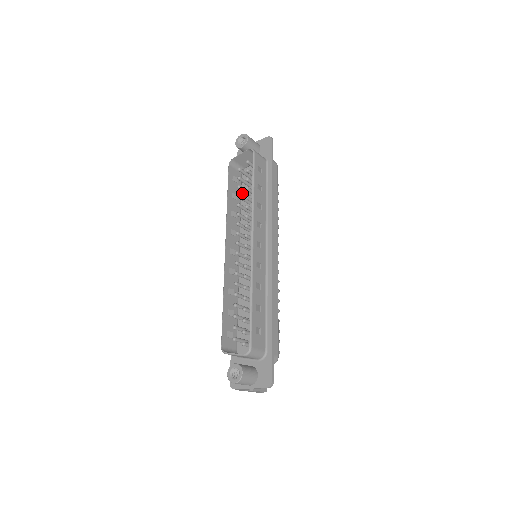
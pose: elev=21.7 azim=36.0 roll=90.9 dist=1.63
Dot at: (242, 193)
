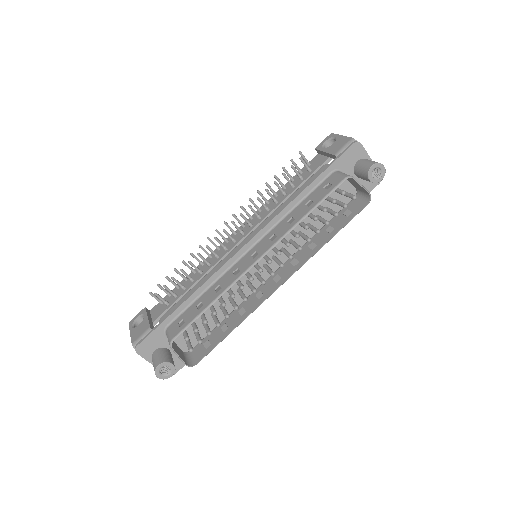
Dot at: (313, 192)
